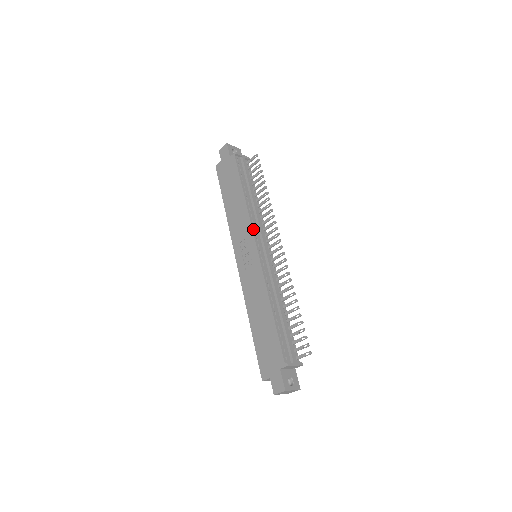
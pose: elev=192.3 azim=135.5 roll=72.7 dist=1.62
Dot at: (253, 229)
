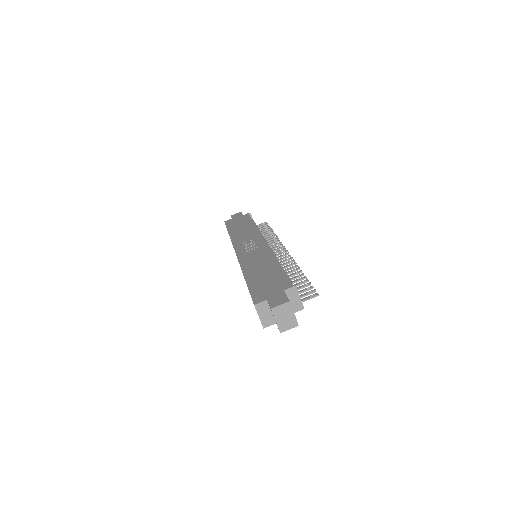
Dot at: (261, 235)
